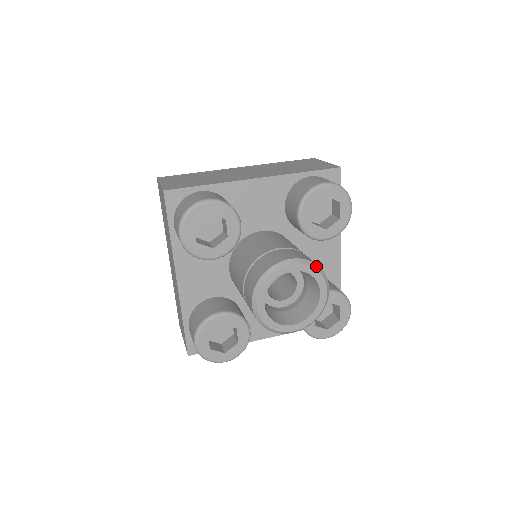
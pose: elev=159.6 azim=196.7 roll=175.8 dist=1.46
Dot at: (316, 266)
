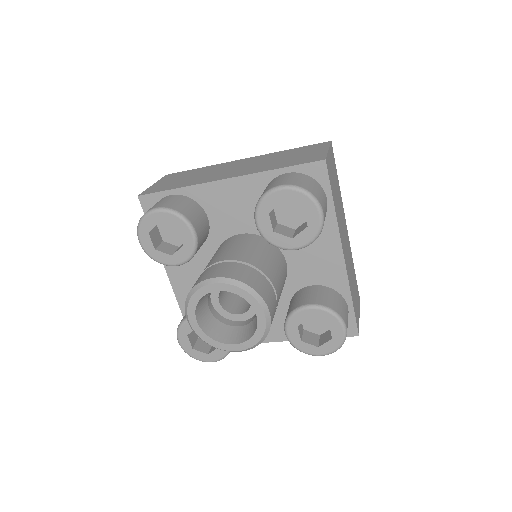
Dot at: (246, 287)
